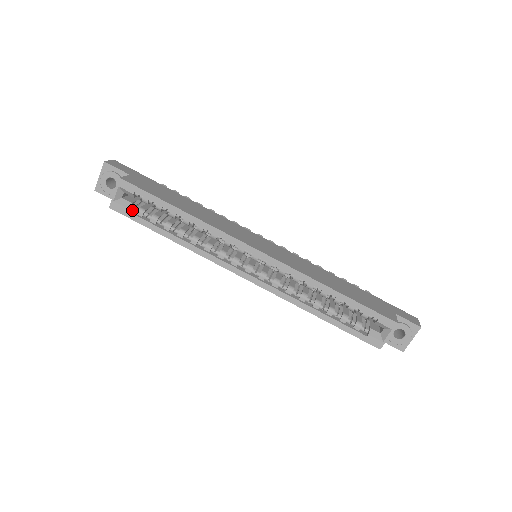
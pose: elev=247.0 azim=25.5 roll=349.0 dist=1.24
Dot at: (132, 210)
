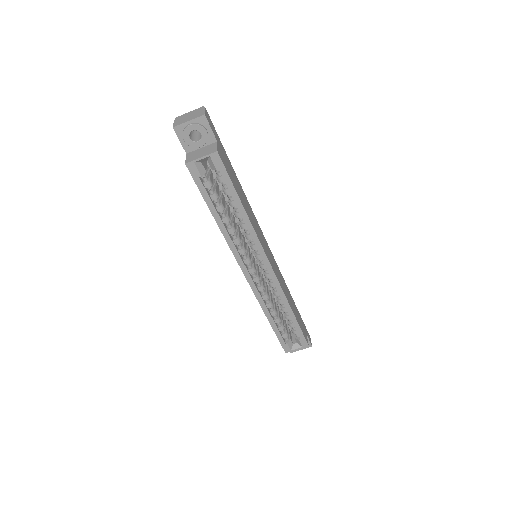
Dot at: (201, 176)
